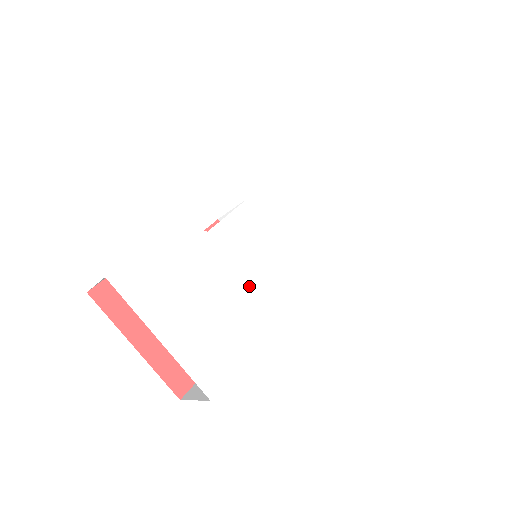
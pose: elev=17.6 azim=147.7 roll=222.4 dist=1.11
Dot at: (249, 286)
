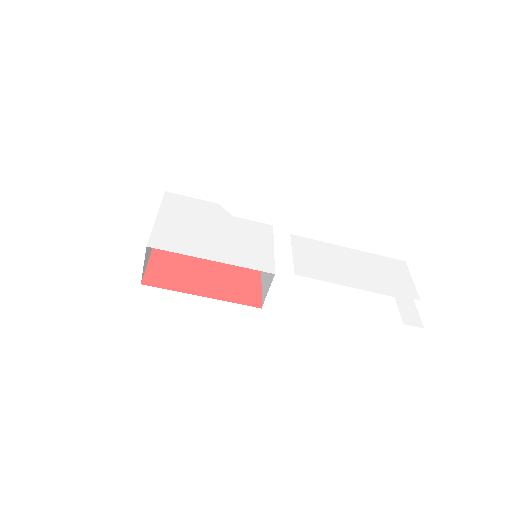
Dot at: (229, 242)
